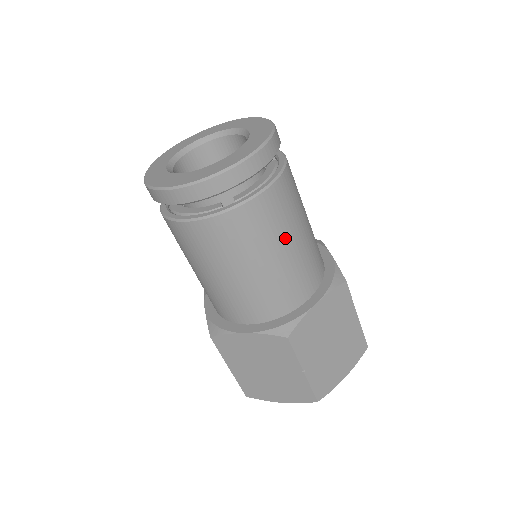
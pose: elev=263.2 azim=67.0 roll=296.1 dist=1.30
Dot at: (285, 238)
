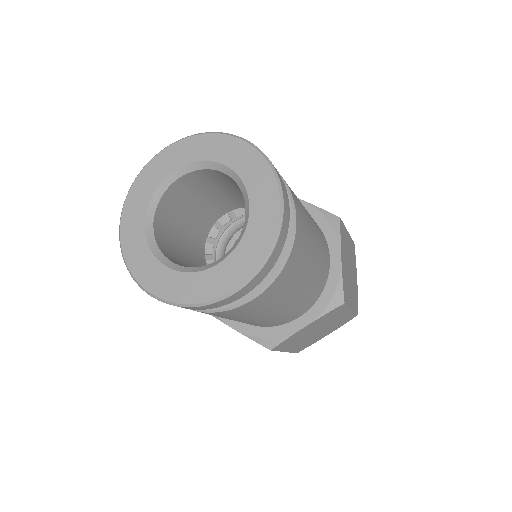
Dot at: (312, 236)
